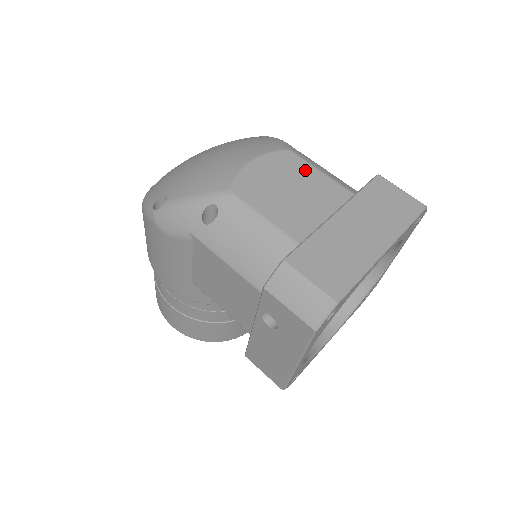
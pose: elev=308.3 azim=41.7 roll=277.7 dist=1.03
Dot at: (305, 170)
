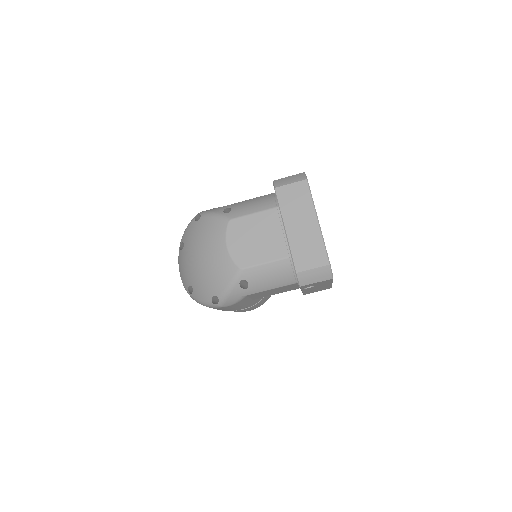
Dot at: (248, 221)
